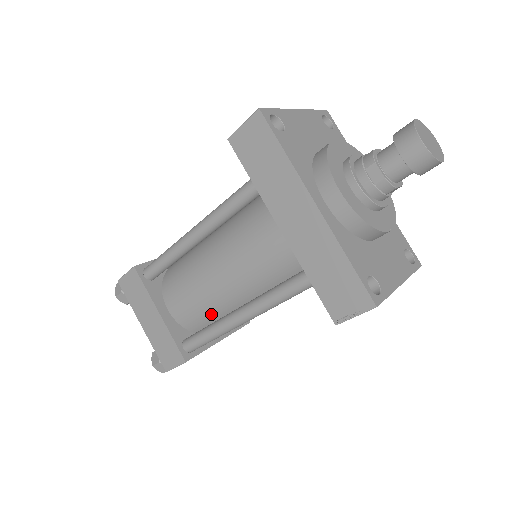
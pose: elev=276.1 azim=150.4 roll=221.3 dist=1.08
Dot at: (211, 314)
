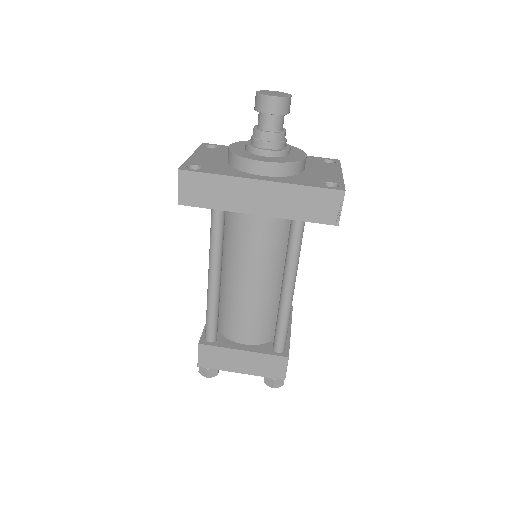
Dot at: (270, 314)
